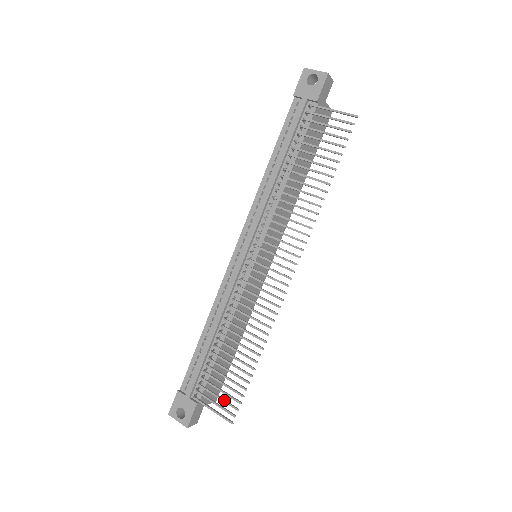
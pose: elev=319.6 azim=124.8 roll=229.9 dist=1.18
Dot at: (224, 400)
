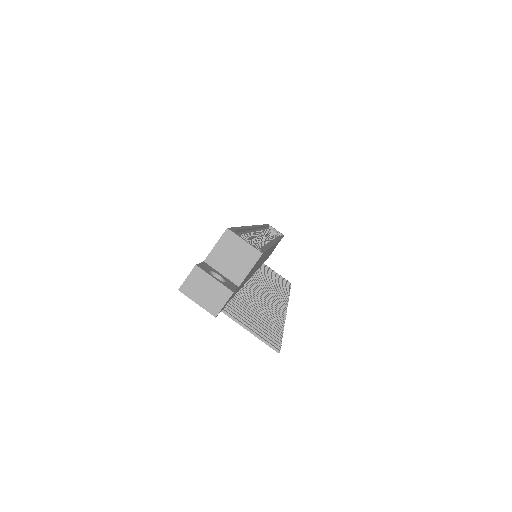
Dot at: occluded
